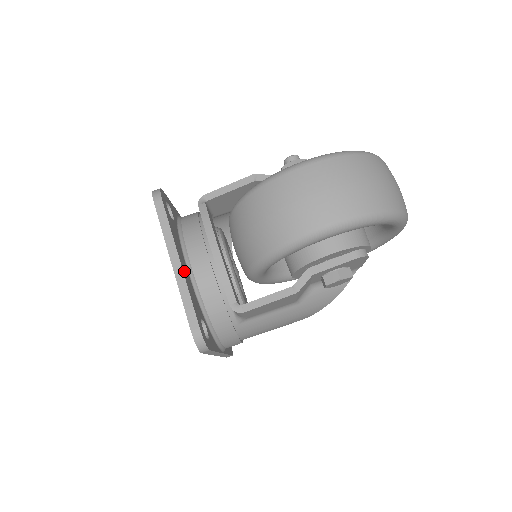
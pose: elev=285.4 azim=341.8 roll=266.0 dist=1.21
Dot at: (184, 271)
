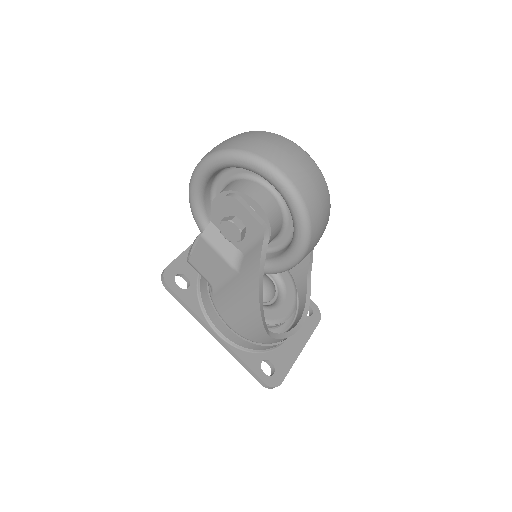
Dot at: occluded
